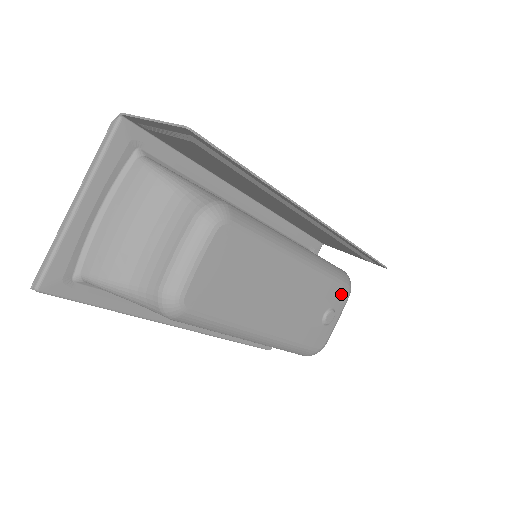
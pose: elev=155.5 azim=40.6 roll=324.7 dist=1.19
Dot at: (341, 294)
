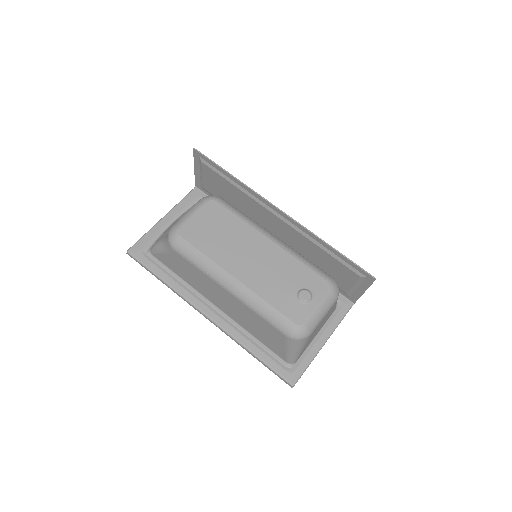
Dot at: (319, 283)
